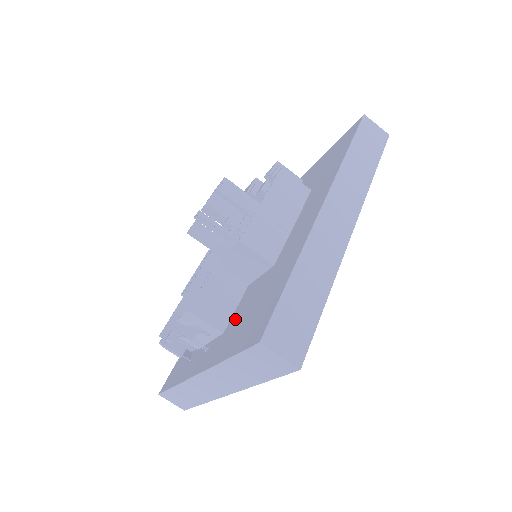
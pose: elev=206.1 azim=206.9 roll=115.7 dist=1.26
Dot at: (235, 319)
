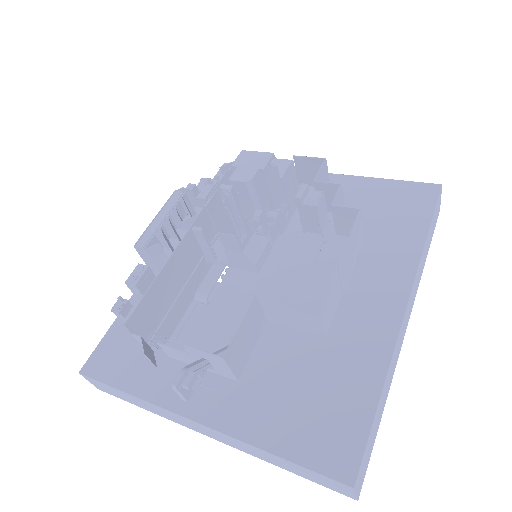
Dot at: (262, 376)
